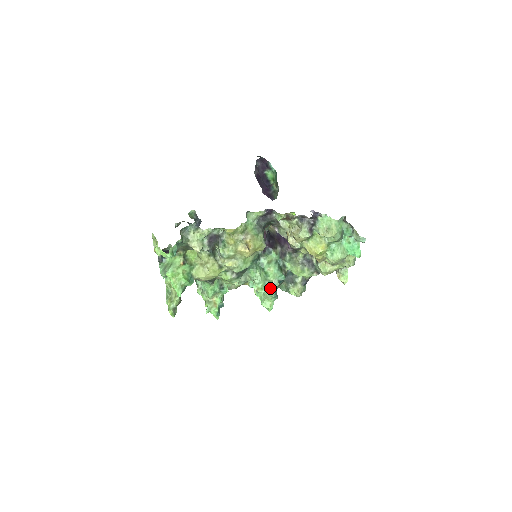
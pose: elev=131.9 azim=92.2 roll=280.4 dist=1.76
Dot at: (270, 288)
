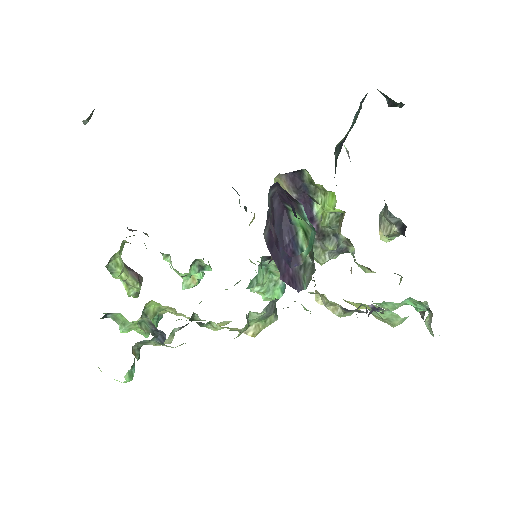
Dot at: (276, 291)
